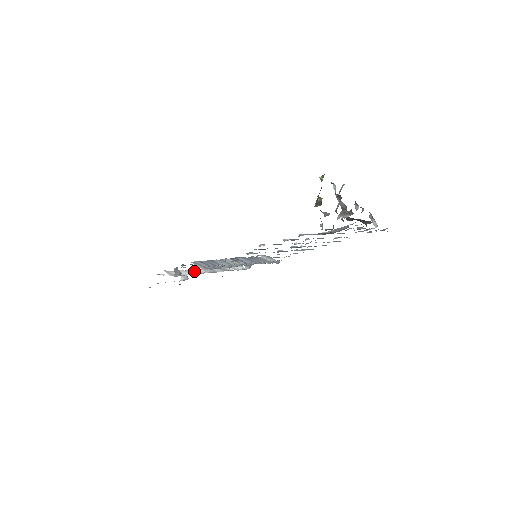
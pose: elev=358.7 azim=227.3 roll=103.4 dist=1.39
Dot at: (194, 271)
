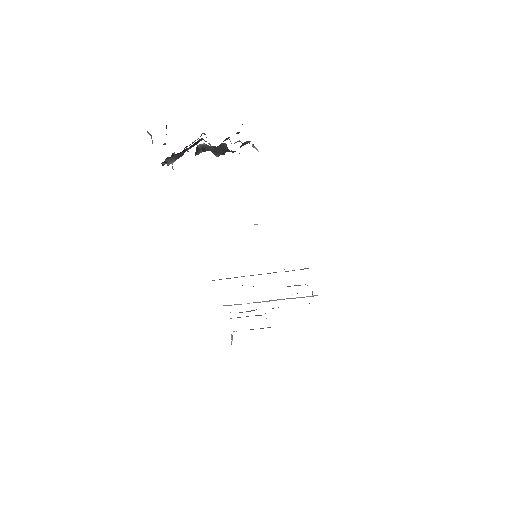
Dot at: occluded
